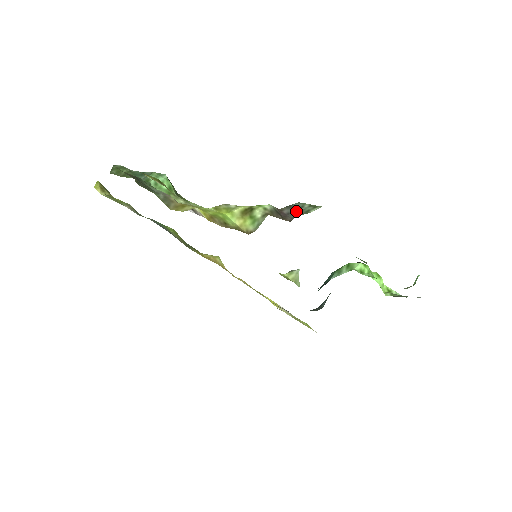
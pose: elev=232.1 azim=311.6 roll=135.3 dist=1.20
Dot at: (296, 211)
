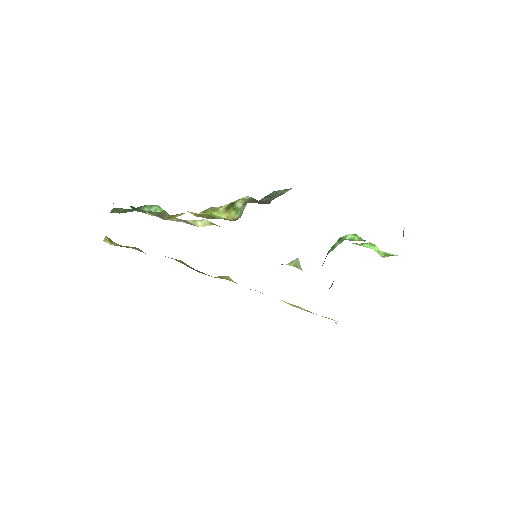
Dot at: (273, 197)
